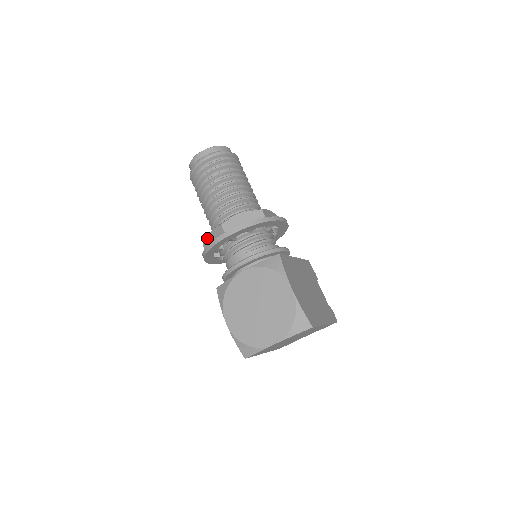
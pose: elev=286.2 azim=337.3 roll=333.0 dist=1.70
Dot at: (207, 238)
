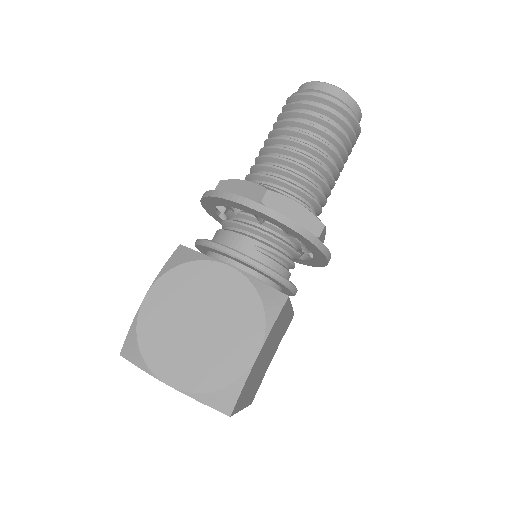
Dot at: (233, 181)
